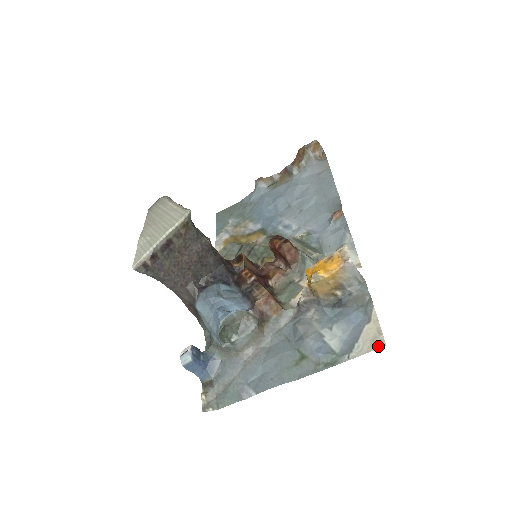
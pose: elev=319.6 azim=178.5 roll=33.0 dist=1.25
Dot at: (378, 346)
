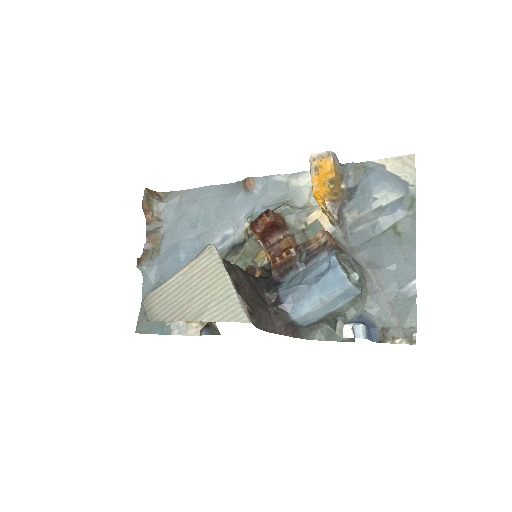
Dot at: (413, 160)
